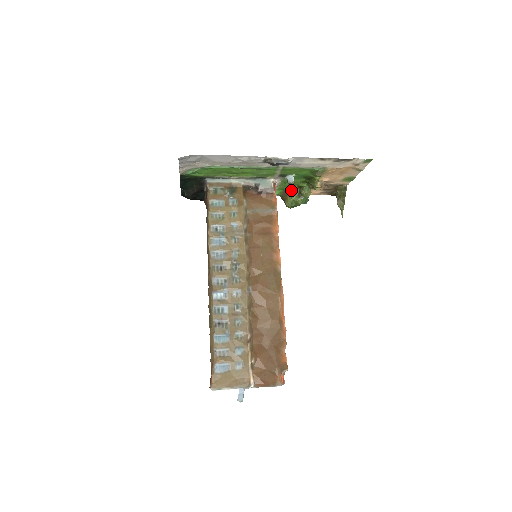
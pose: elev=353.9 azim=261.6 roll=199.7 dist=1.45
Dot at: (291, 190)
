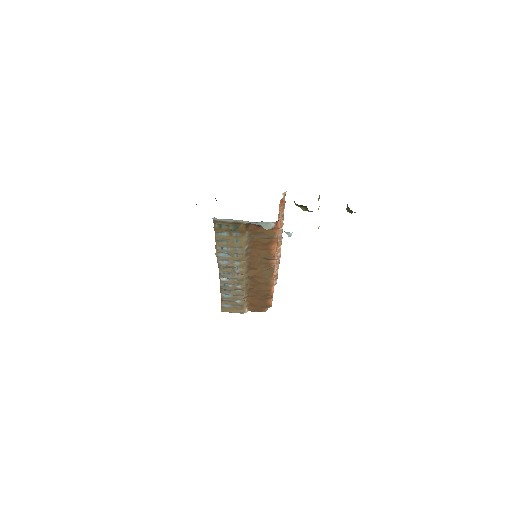
Dot at: (299, 205)
